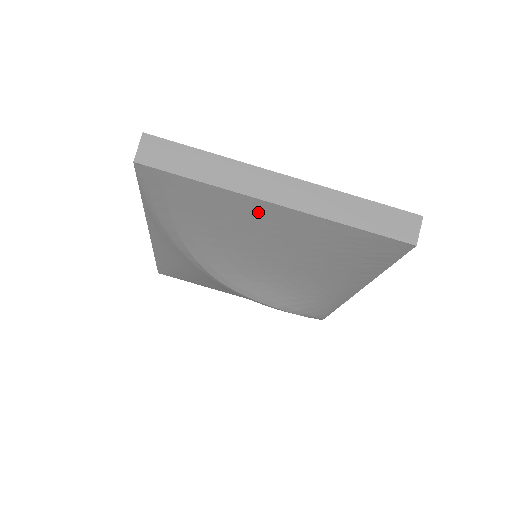
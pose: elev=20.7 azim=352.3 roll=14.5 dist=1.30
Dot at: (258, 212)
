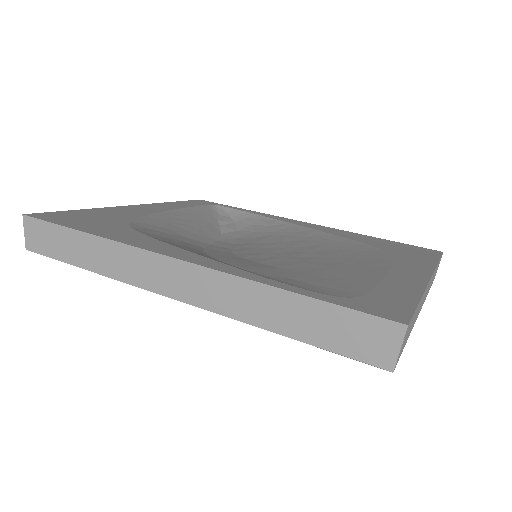
Dot at: occluded
